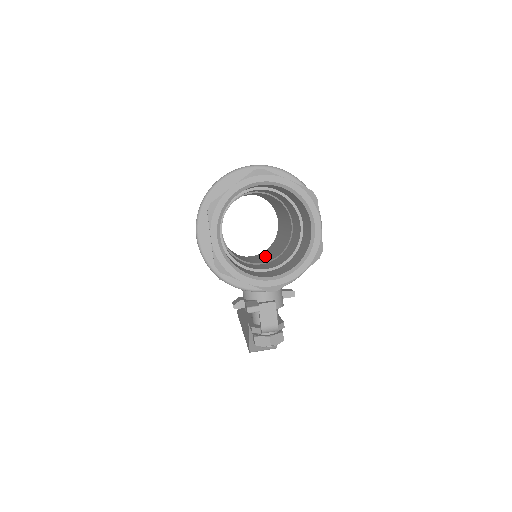
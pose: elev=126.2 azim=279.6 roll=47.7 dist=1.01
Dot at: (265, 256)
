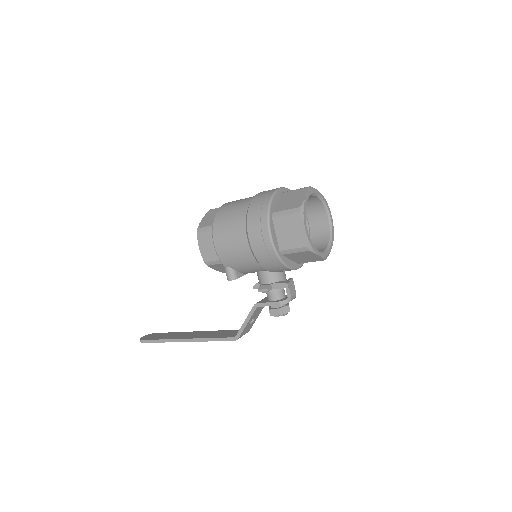
Dot at: occluded
